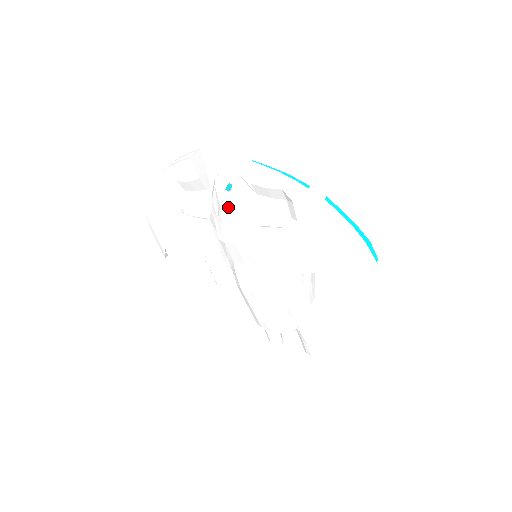
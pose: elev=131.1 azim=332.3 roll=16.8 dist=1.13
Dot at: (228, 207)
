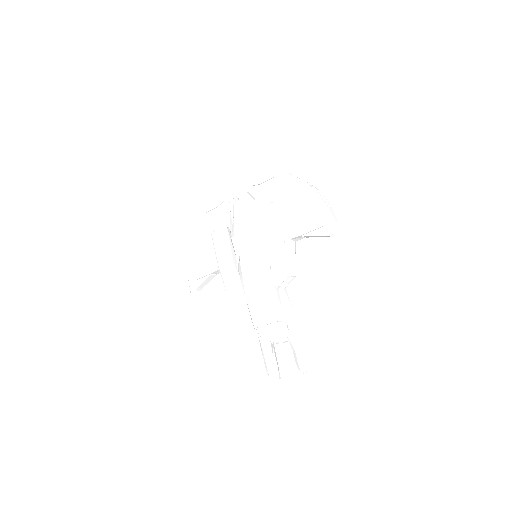
Dot at: (239, 208)
